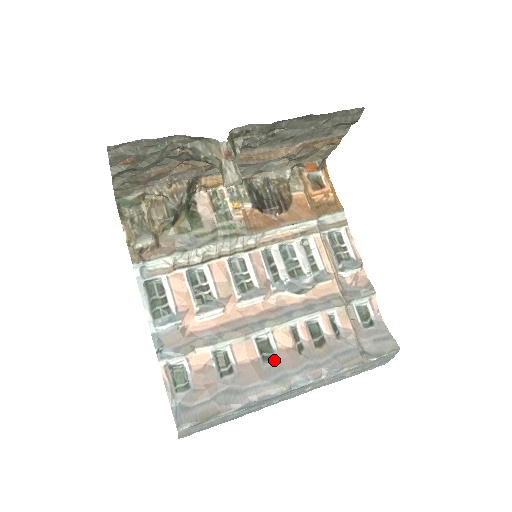
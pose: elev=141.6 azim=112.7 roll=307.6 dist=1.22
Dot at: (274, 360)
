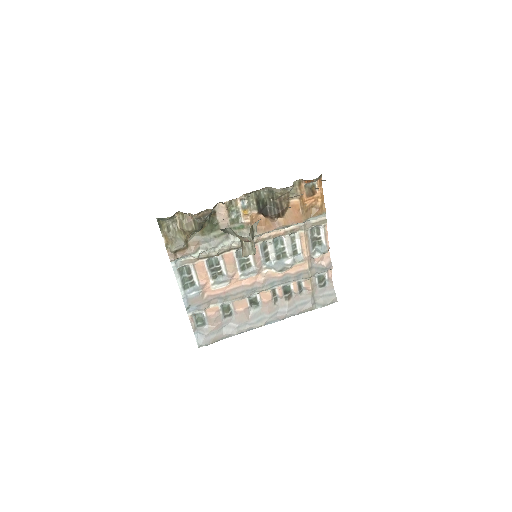
Dot at: (258, 308)
